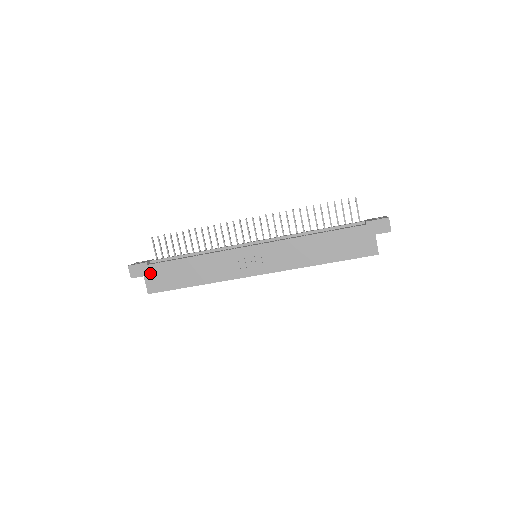
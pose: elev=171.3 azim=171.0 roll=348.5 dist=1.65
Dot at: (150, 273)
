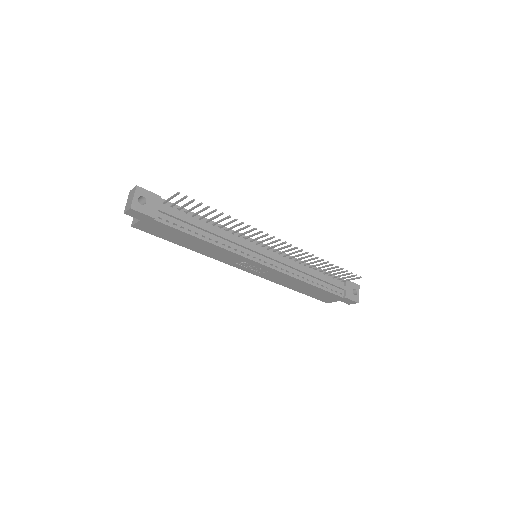
Dot at: (150, 223)
